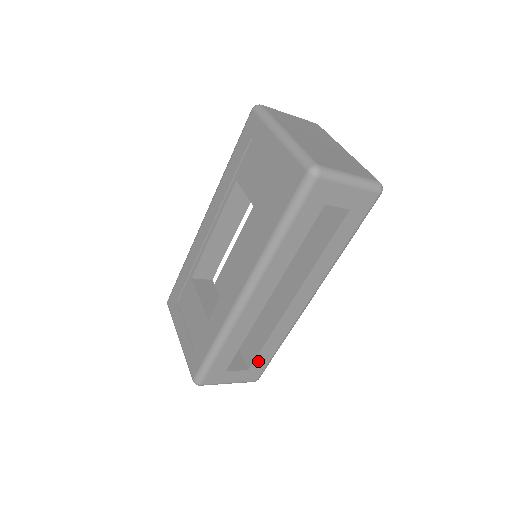
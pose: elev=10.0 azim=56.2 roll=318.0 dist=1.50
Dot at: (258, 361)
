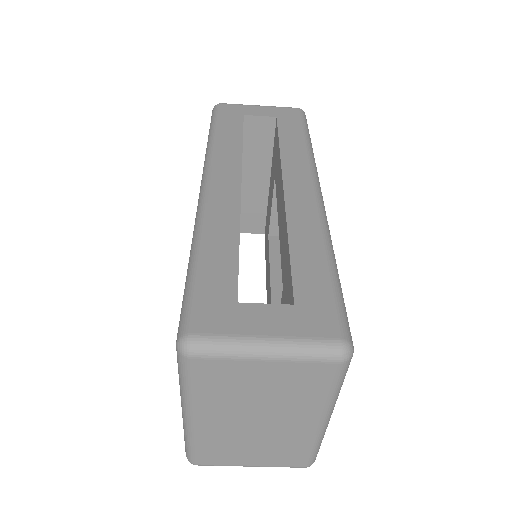
Dot at: (303, 285)
